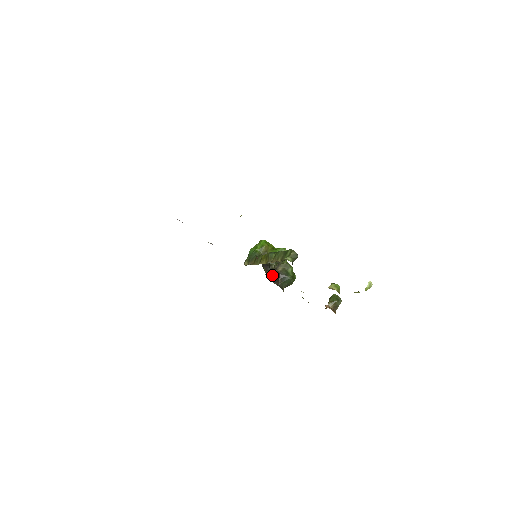
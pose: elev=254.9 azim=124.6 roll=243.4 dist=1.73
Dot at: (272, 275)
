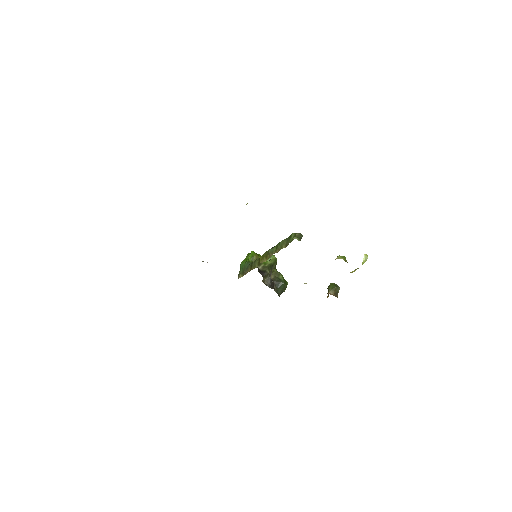
Dot at: (268, 282)
